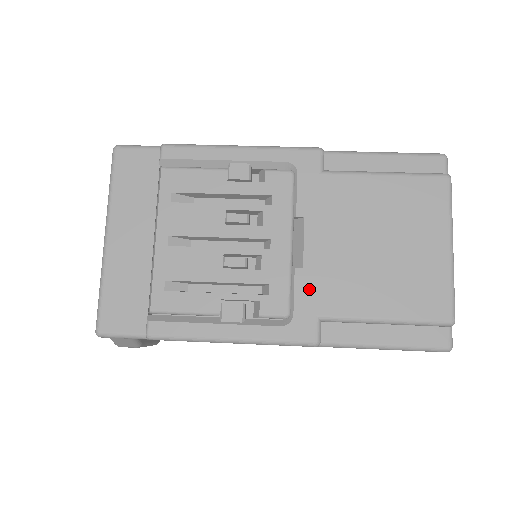
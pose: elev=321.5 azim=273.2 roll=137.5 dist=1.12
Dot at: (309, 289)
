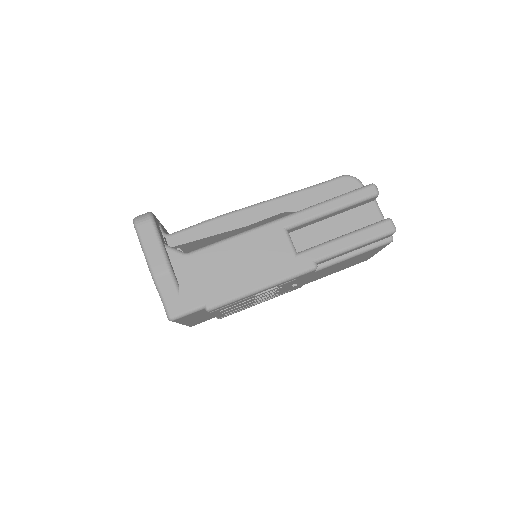
Dot at: (300, 285)
